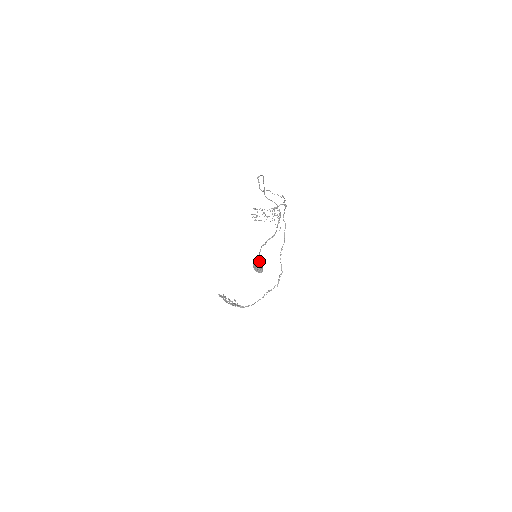
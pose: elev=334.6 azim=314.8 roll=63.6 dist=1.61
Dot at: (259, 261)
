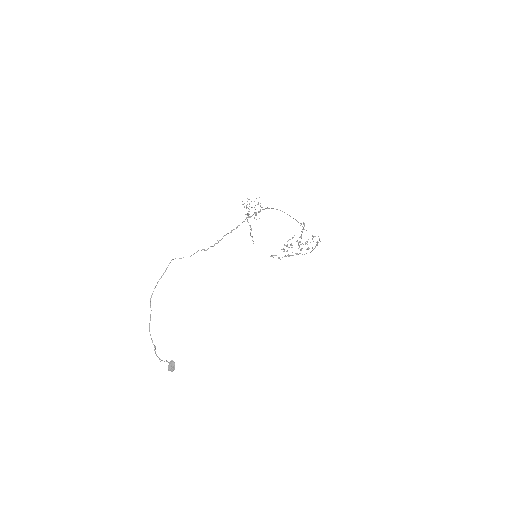
Dot at: (170, 363)
